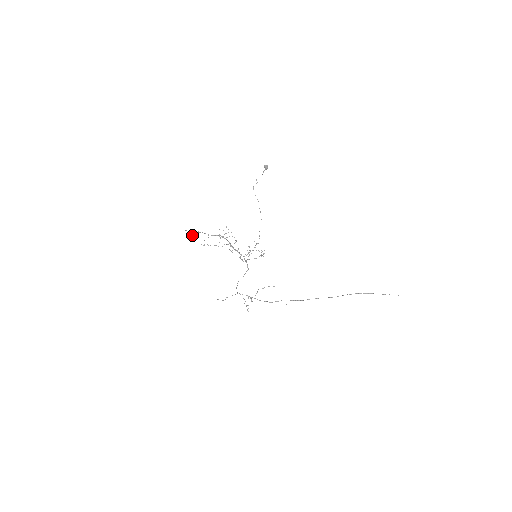
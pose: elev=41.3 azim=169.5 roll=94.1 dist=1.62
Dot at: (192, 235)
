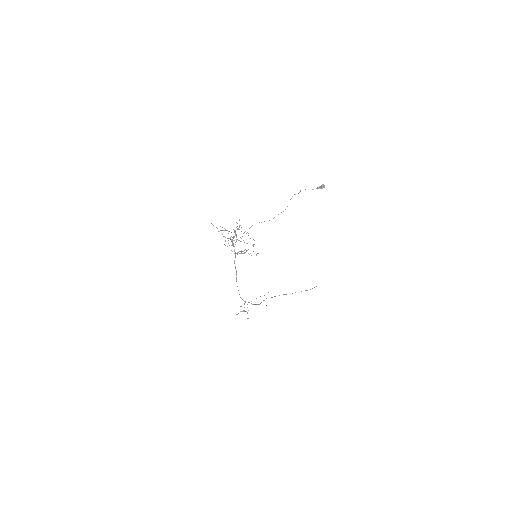
Dot at: (223, 236)
